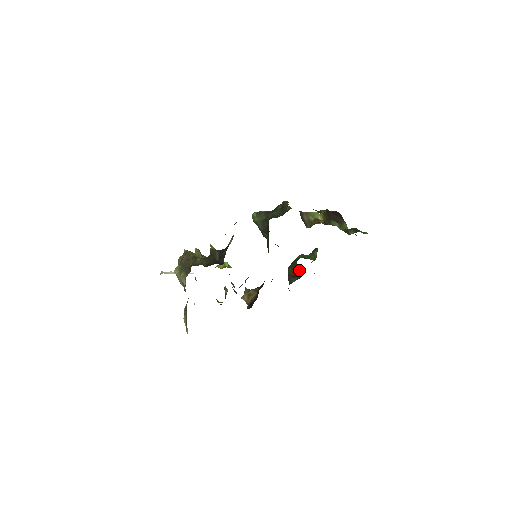
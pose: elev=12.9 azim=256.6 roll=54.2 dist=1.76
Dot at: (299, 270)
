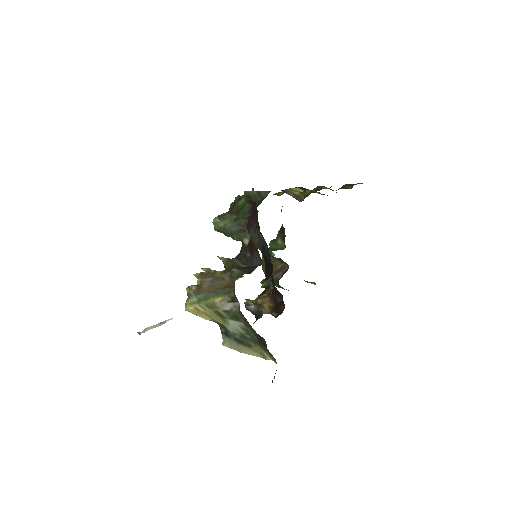
Dot at: (281, 262)
